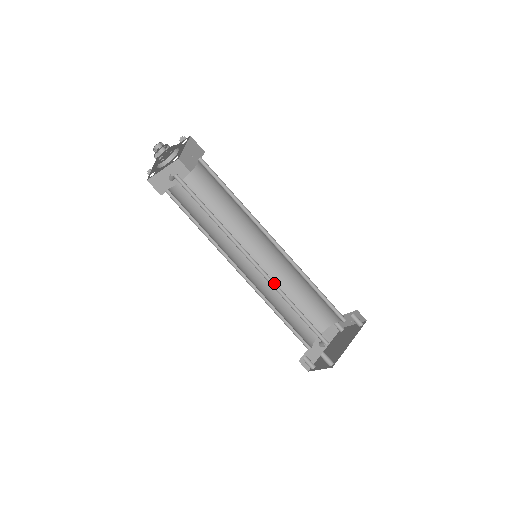
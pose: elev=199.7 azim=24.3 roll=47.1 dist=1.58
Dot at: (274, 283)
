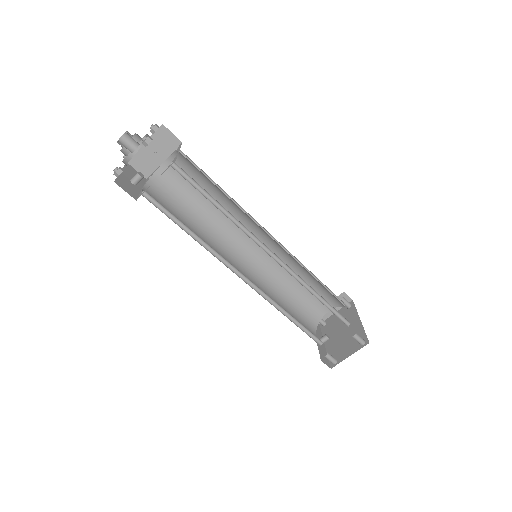
Dot at: (294, 275)
